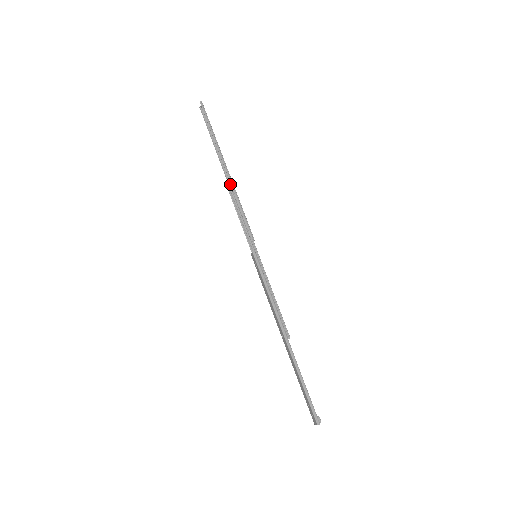
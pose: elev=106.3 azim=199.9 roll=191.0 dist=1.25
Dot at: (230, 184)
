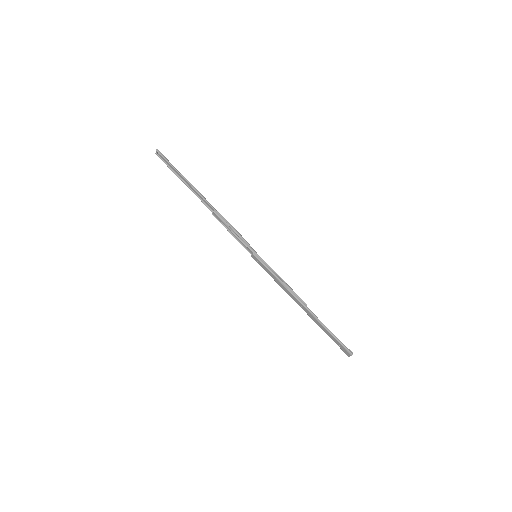
Dot at: (210, 208)
